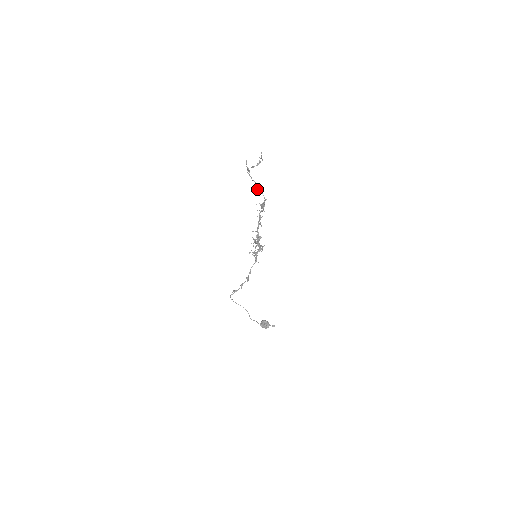
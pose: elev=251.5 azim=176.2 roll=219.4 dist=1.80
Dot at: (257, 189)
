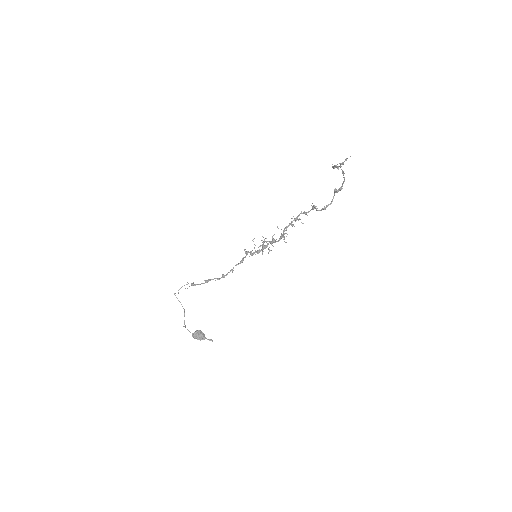
Dot at: (334, 189)
